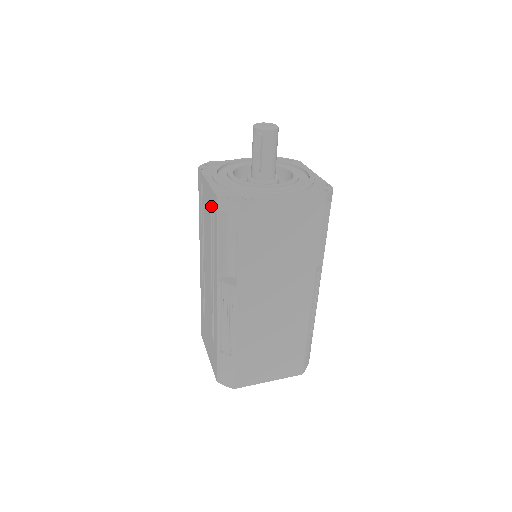
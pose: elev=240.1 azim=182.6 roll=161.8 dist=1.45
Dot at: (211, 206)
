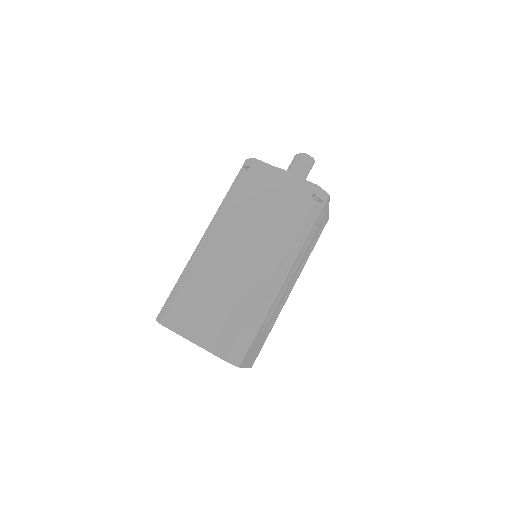
Dot at: occluded
